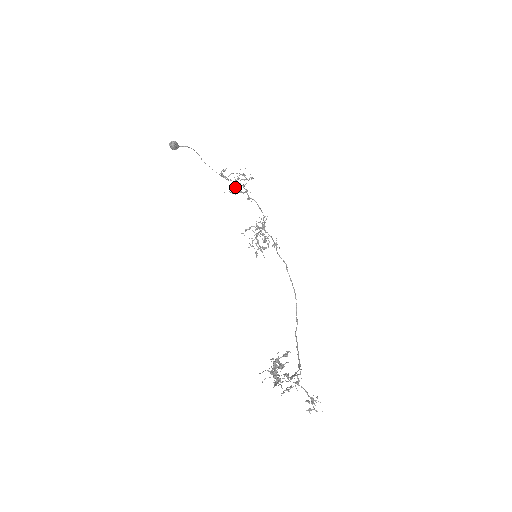
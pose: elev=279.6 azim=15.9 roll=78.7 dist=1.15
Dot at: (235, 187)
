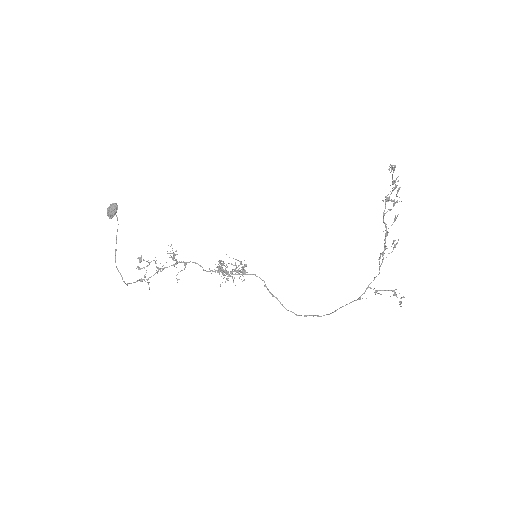
Dot at: (172, 253)
